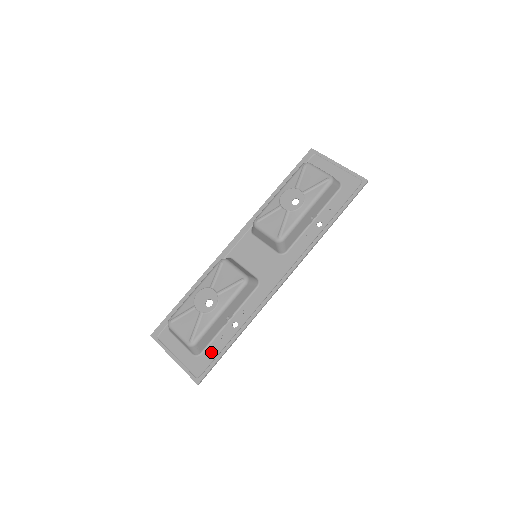
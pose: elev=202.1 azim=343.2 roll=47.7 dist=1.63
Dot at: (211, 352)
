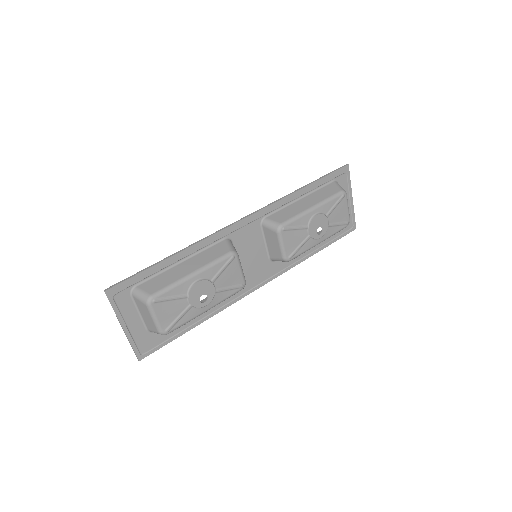
Dot at: occluded
